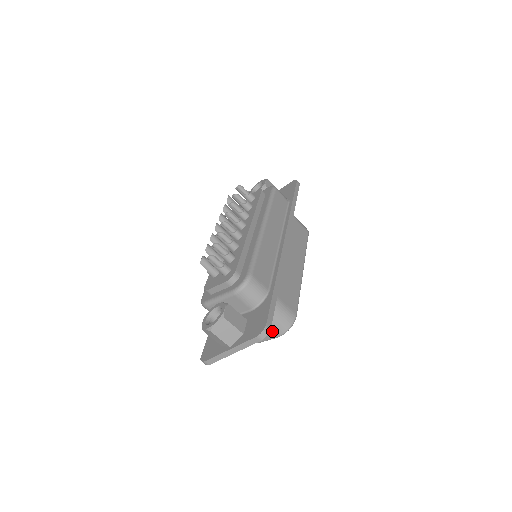
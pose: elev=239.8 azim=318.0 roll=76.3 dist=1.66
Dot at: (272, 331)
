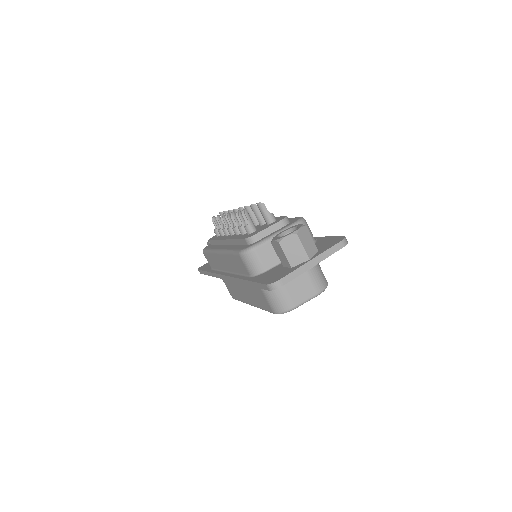
Dot at: (315, 285)
